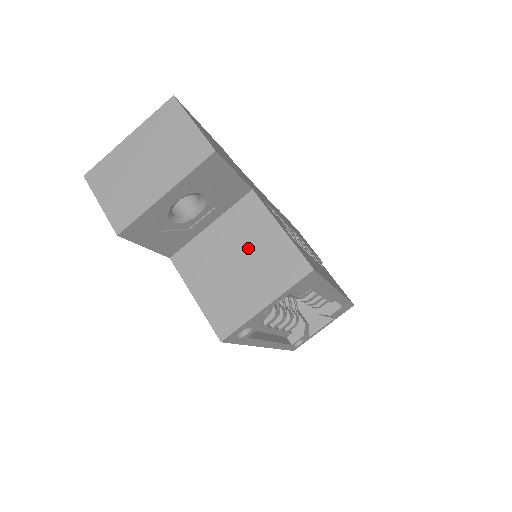
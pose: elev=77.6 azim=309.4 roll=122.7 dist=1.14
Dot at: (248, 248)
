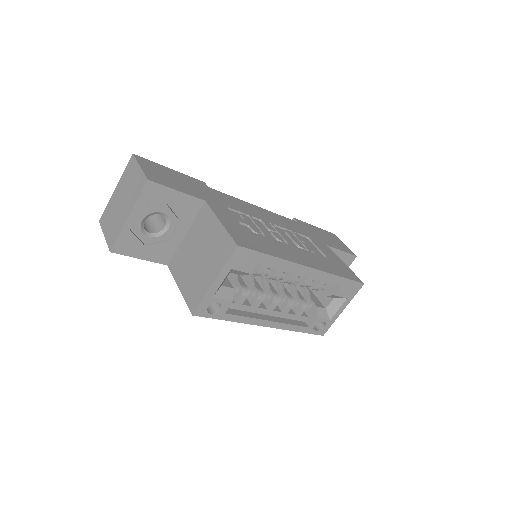
Dot at: (204, 243)
